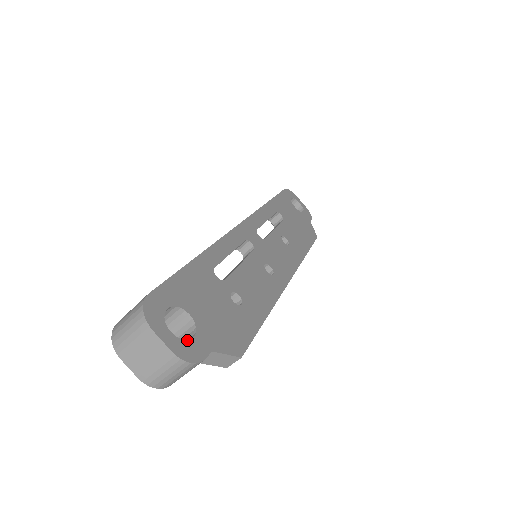
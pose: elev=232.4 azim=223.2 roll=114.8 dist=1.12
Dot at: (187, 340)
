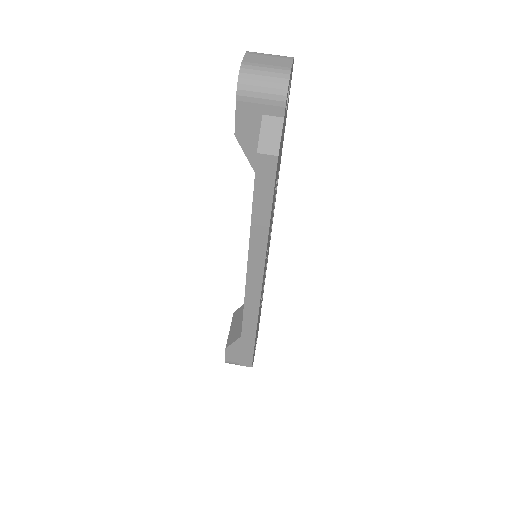
Dot at: occluded
